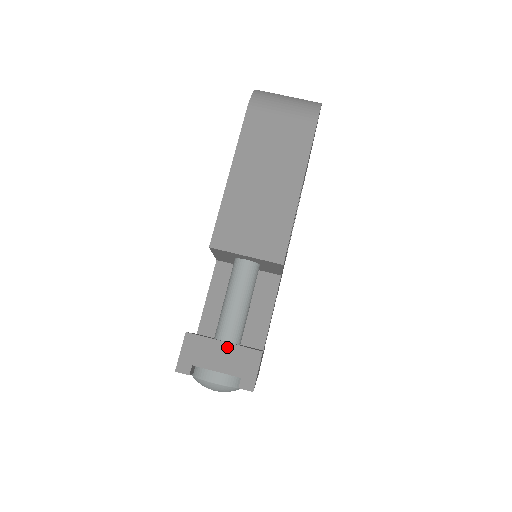
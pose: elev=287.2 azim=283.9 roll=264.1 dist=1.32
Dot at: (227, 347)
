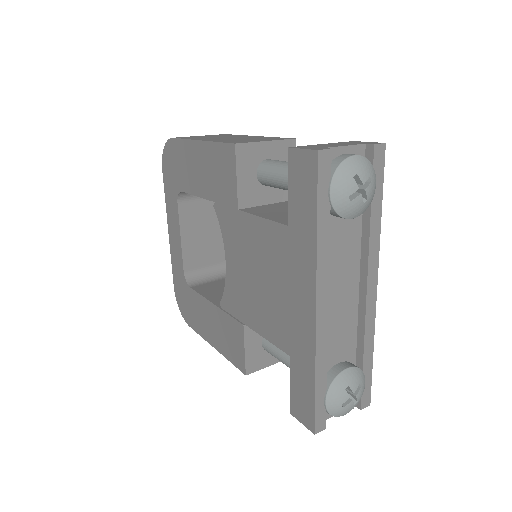
Dot at: (329, 144)
